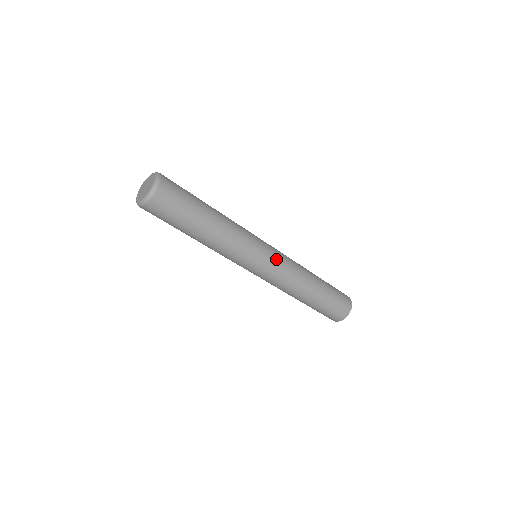
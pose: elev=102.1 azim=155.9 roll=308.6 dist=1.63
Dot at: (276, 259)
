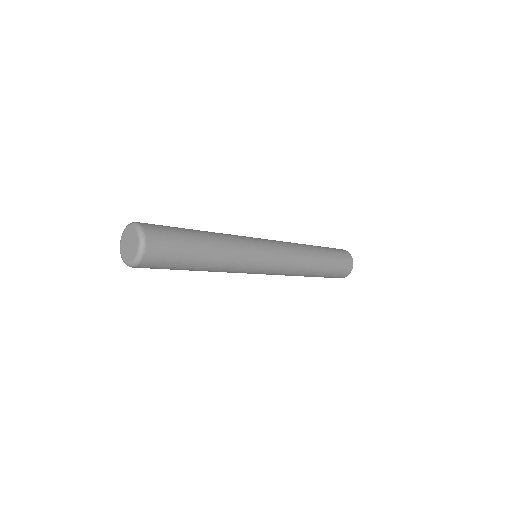
Dot at: (278, 252)
